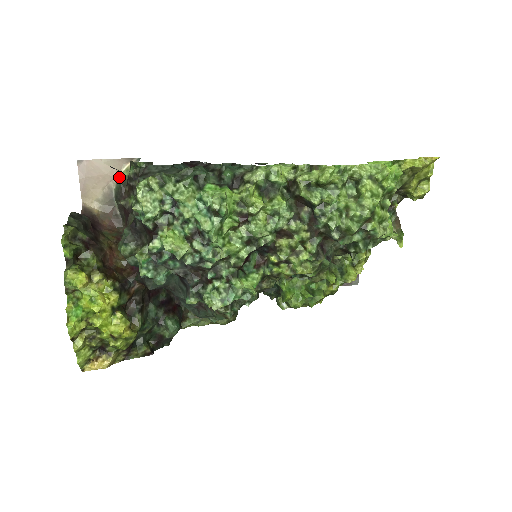
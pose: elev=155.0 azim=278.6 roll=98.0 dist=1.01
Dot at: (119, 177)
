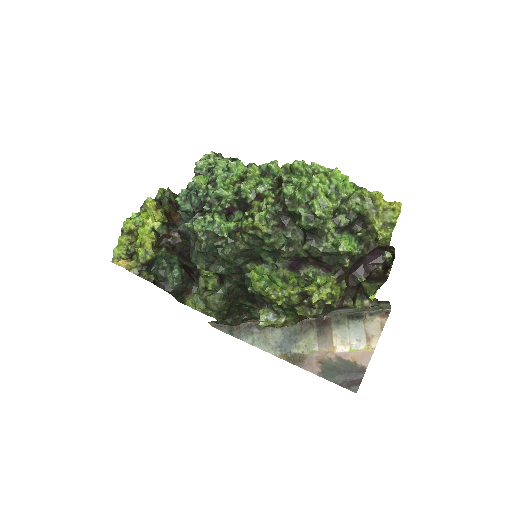
Dot at: occluded
